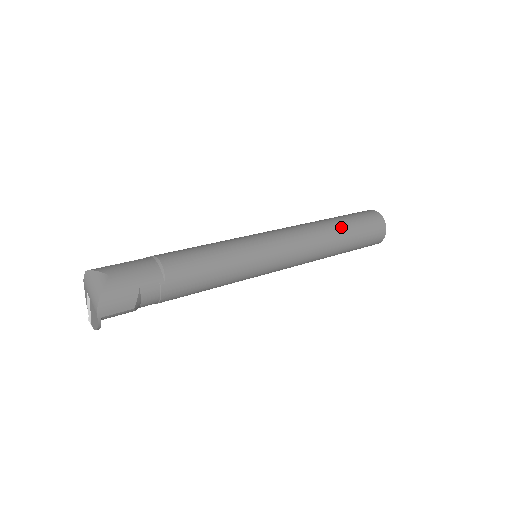
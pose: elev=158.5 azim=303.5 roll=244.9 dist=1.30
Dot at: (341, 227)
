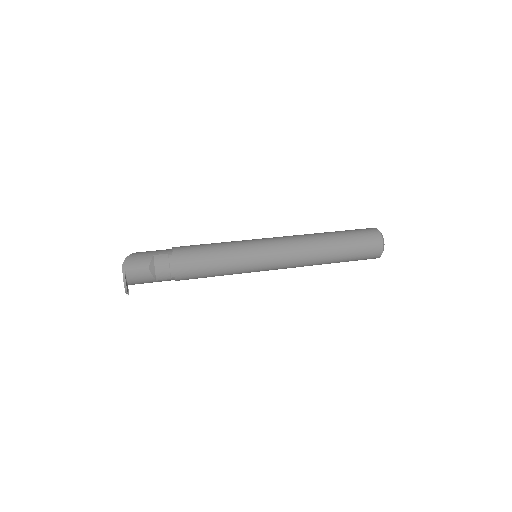
Dot at: (330, 233)
